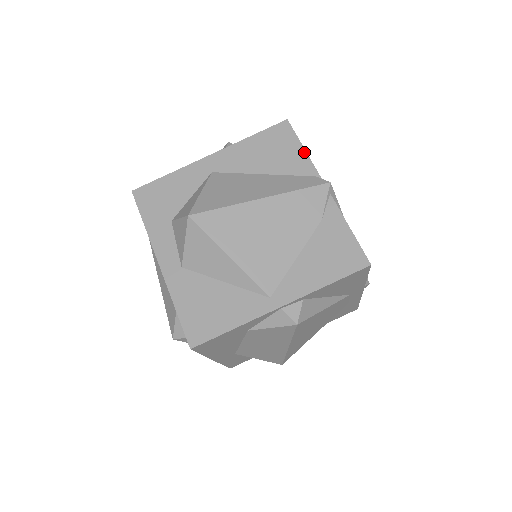
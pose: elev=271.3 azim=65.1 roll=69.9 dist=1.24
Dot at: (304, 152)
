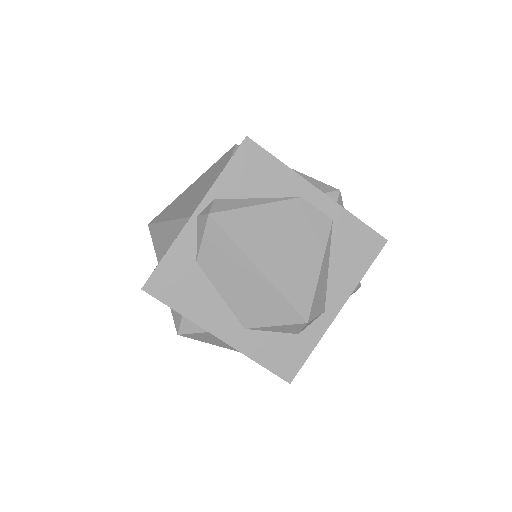
Dot at: occluded
